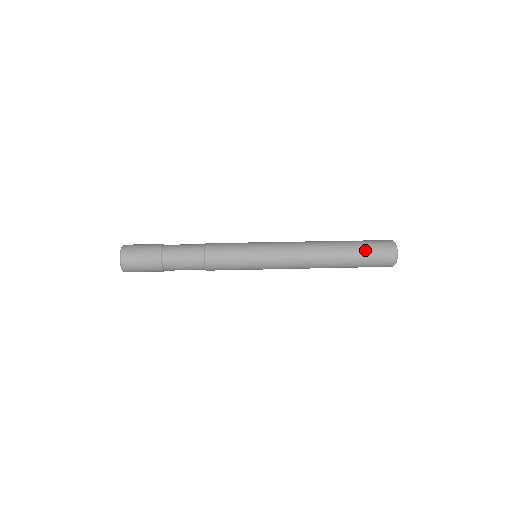
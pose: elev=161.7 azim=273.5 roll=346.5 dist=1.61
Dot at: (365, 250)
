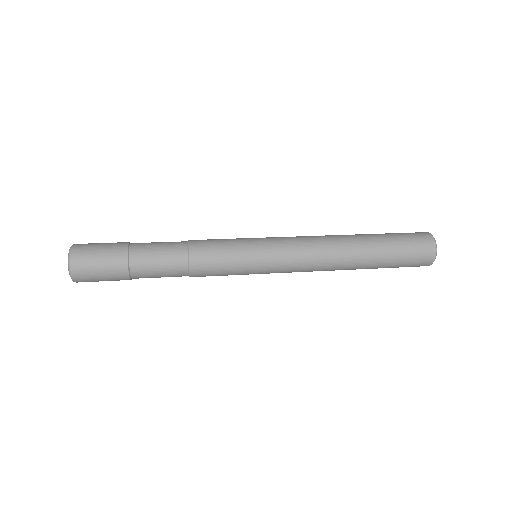
Dot at: (394, 236)
